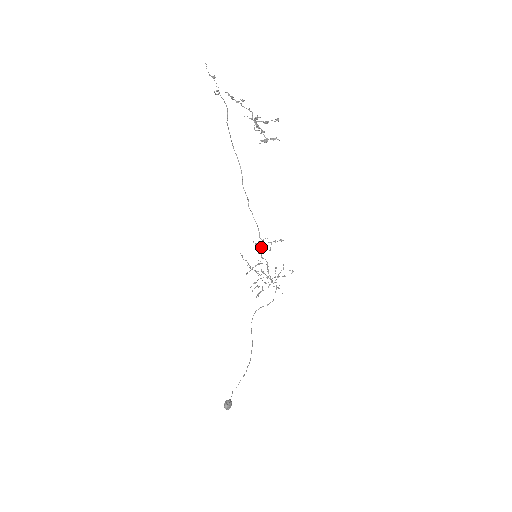
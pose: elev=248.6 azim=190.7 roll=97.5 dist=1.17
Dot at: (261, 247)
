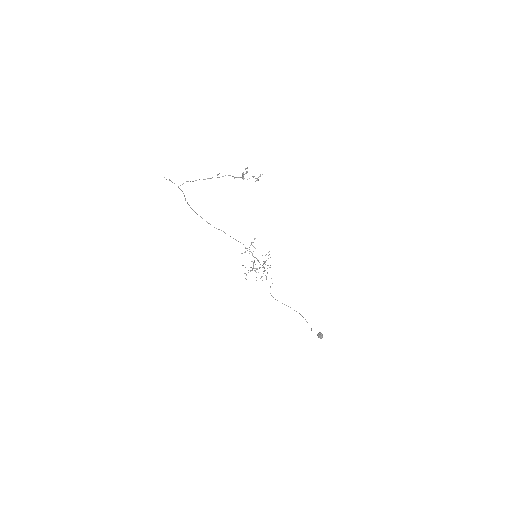
Dot at: occluded
